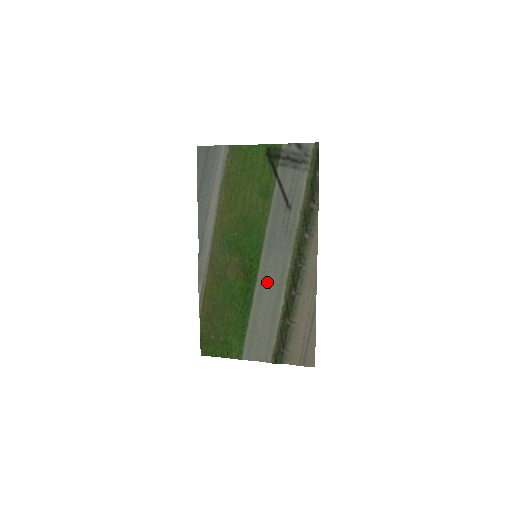
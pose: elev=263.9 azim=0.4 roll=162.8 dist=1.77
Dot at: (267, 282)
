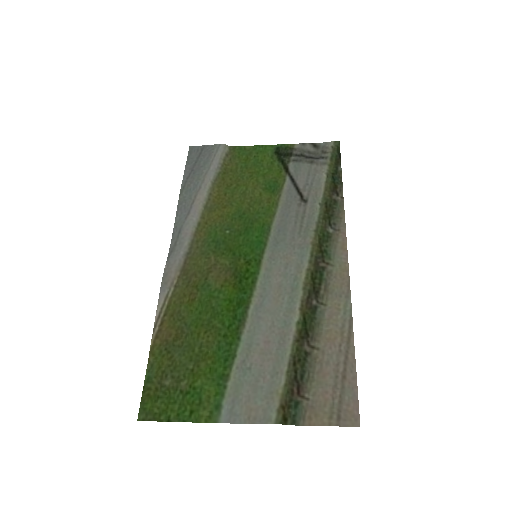
Dot at: (271, 290)
